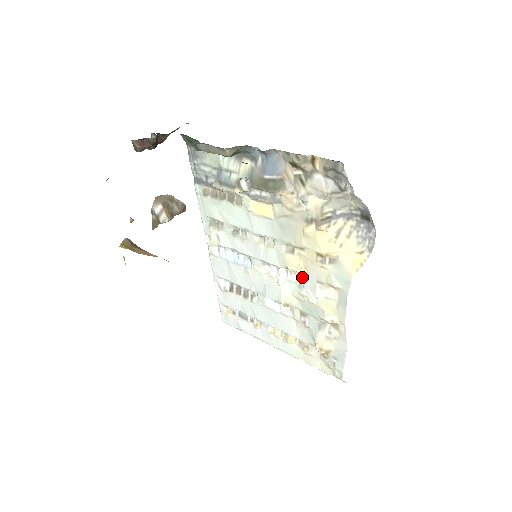
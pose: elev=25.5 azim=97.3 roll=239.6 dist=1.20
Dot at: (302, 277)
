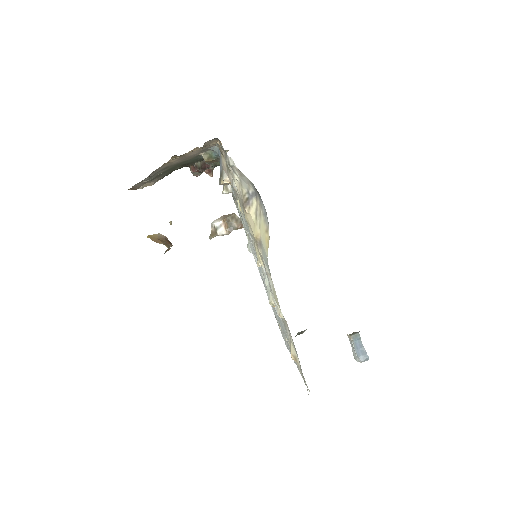
Dot at: occluded
